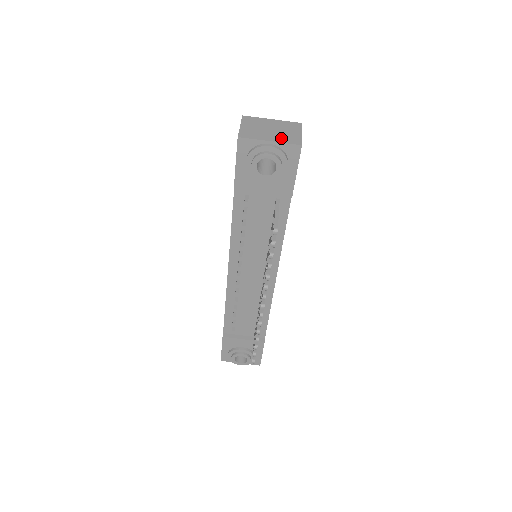
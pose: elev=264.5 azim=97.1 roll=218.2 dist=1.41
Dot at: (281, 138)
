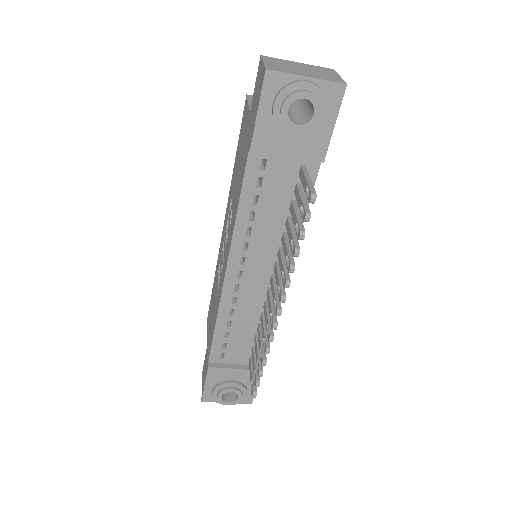
Dot at: (319, 76)
